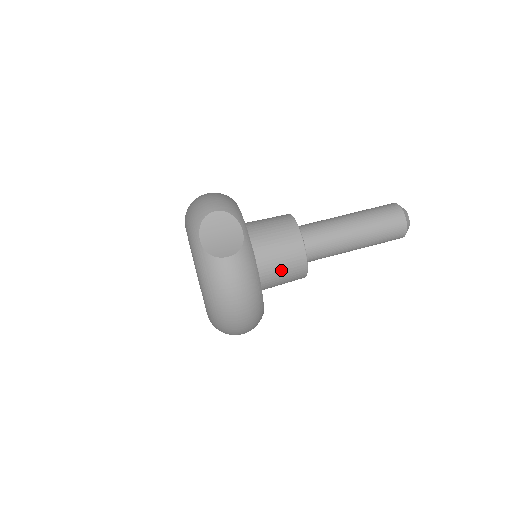
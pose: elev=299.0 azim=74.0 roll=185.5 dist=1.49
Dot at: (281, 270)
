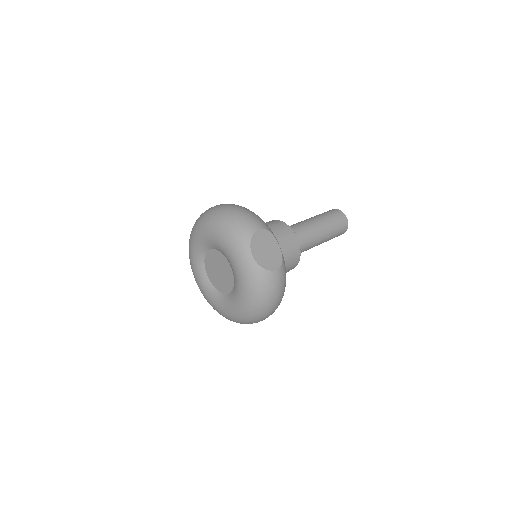
Dot at: occluded
